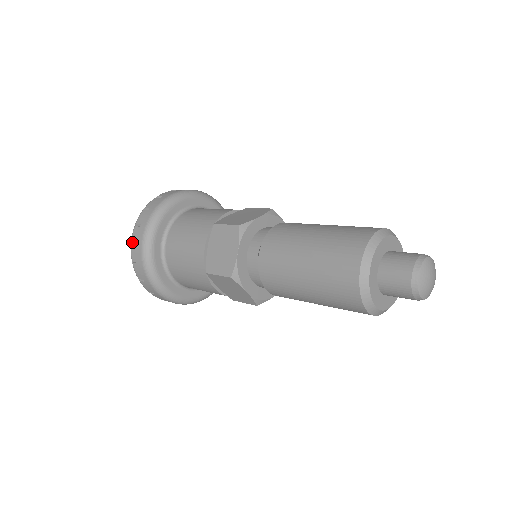
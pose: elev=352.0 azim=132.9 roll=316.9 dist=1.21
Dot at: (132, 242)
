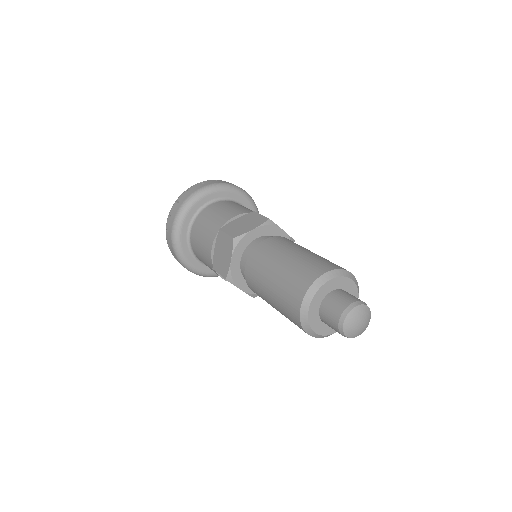
Dot at: (166, 229)
